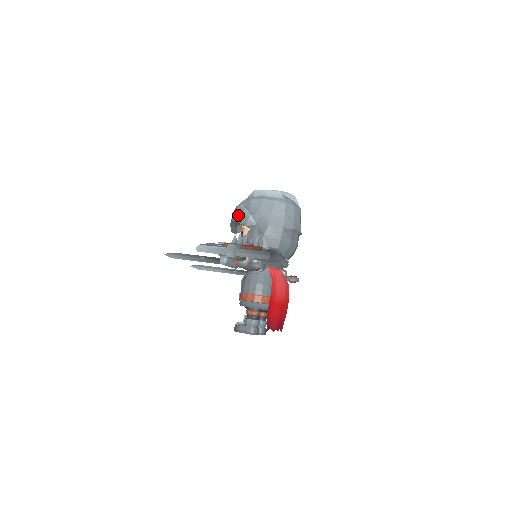
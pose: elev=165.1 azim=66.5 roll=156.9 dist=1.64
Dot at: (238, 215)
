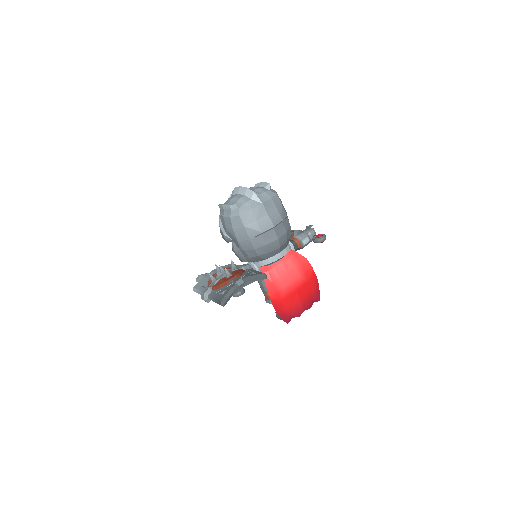
Dot at: (220, 231)
